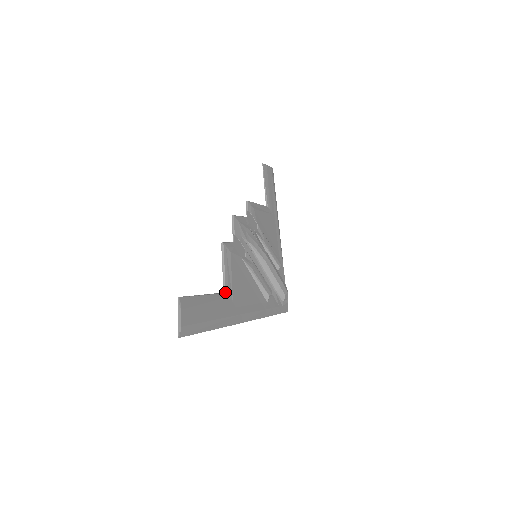
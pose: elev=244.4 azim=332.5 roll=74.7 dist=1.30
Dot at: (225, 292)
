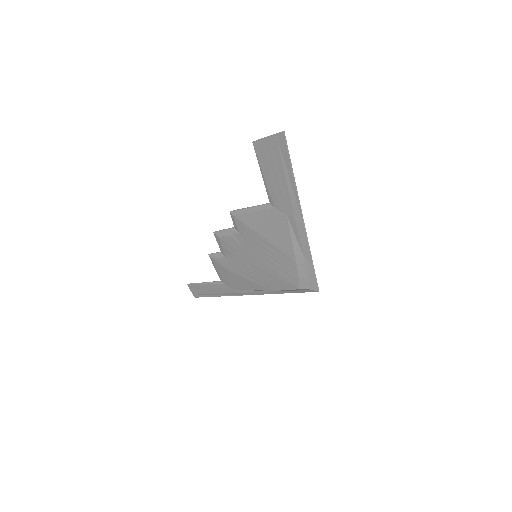
Dot at: (270, 203)
